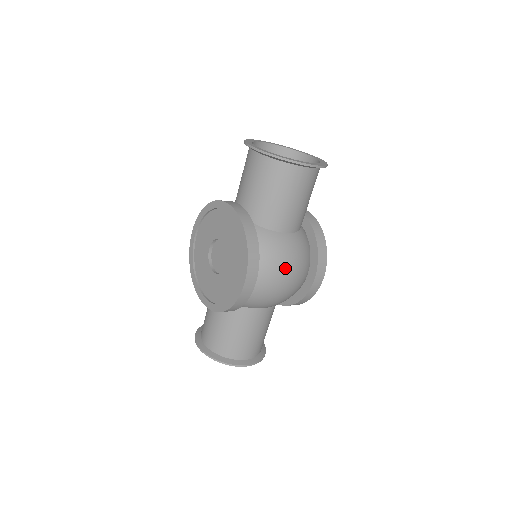
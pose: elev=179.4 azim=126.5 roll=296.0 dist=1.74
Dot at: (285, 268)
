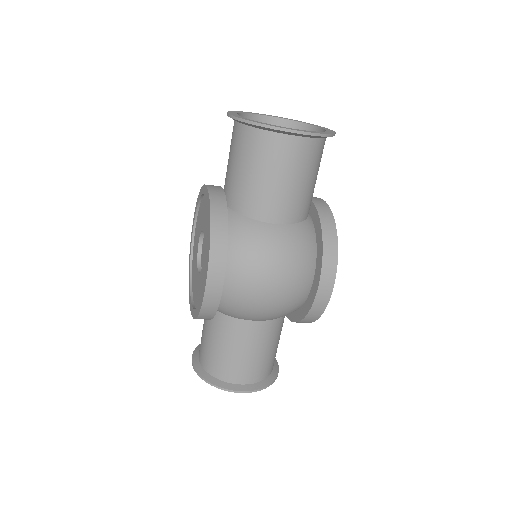
Dot at: (268, 268)
